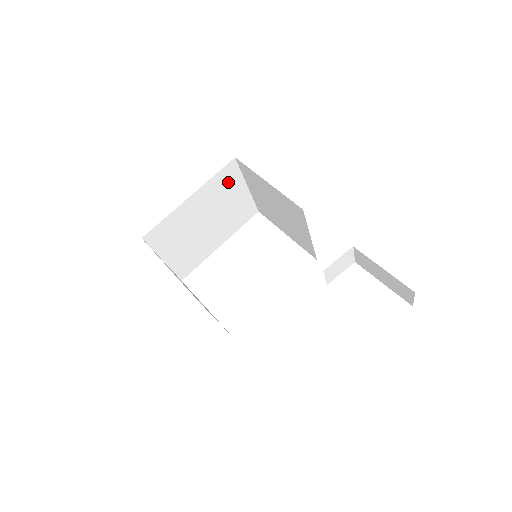
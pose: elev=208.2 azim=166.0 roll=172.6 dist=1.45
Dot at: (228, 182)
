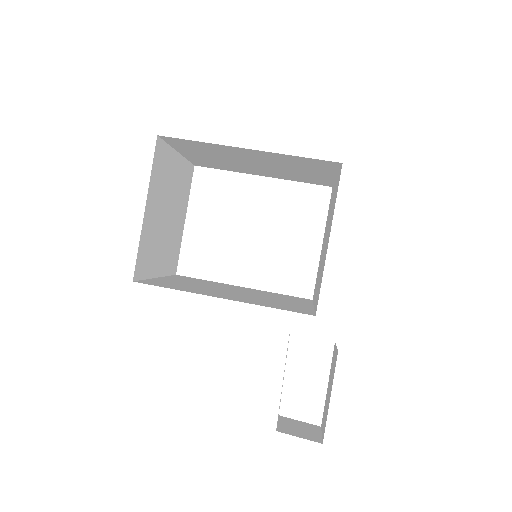
Dot at: (314, 165)
